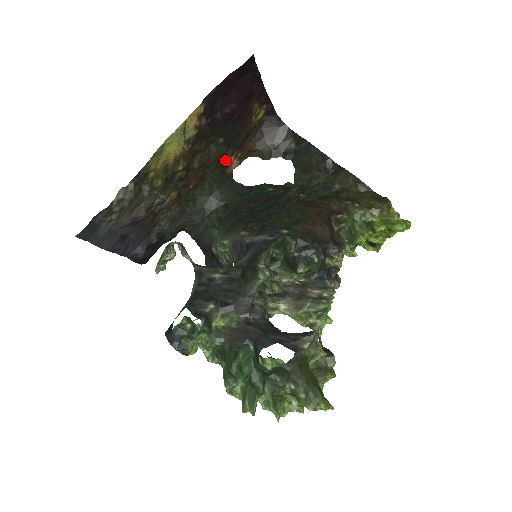
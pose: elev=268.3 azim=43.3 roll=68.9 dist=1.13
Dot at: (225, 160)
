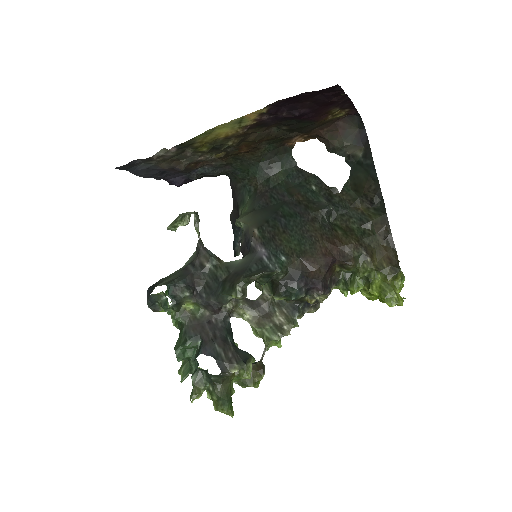
Dot at: (287, 138)
